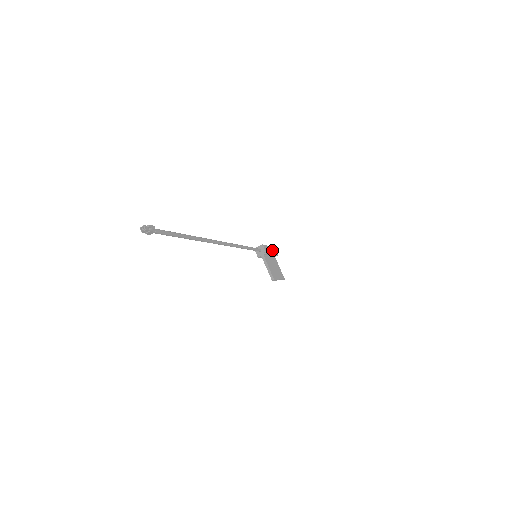
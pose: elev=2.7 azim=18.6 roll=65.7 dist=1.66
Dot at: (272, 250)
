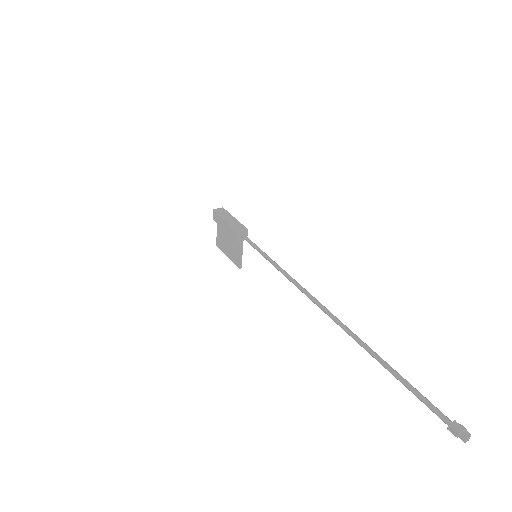
Dot at: occluded
